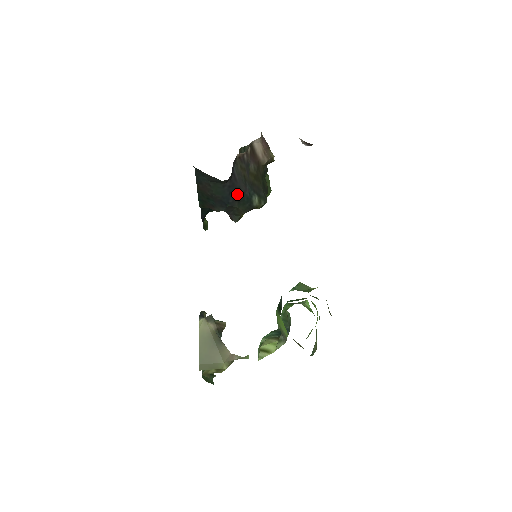
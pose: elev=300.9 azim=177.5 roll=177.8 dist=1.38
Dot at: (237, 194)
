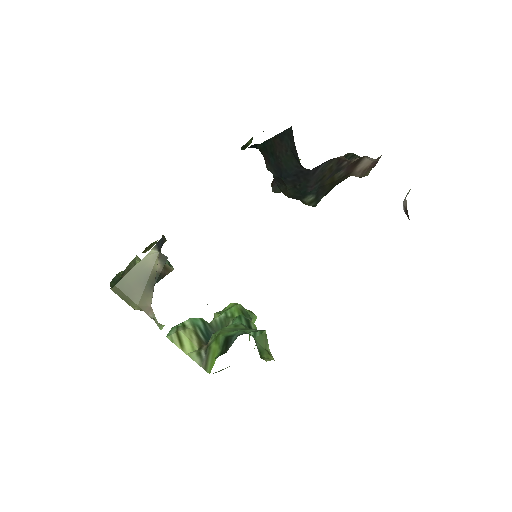
Dot at: (301, 181)
